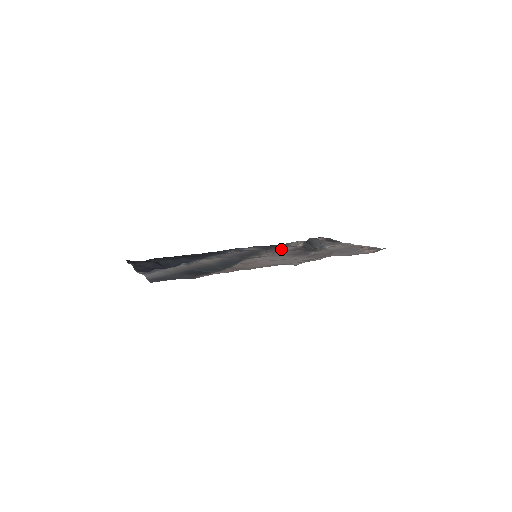
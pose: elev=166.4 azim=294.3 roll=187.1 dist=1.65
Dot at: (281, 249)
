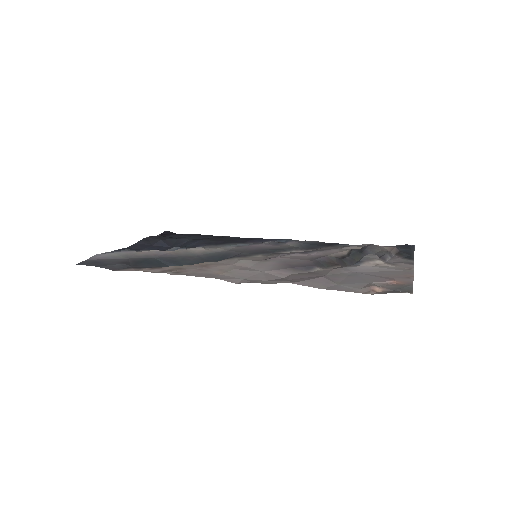
Dot at: (308, 253)
